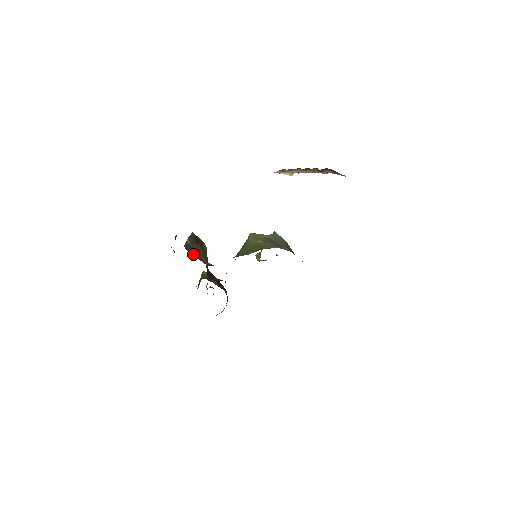
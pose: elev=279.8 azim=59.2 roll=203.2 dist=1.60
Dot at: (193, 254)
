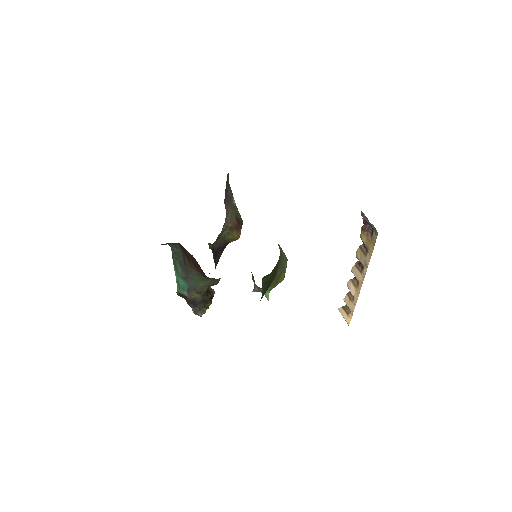
Dot at: (227, 186)
